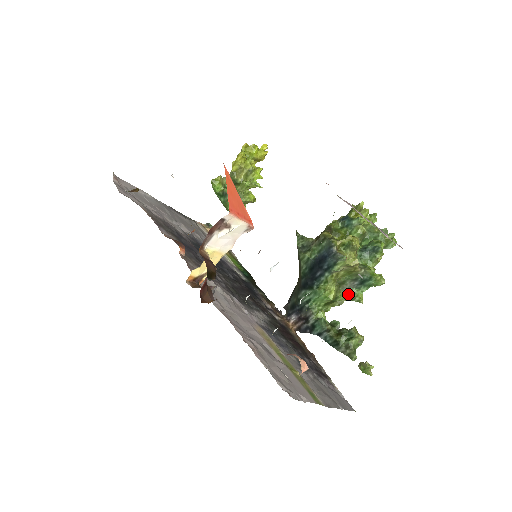
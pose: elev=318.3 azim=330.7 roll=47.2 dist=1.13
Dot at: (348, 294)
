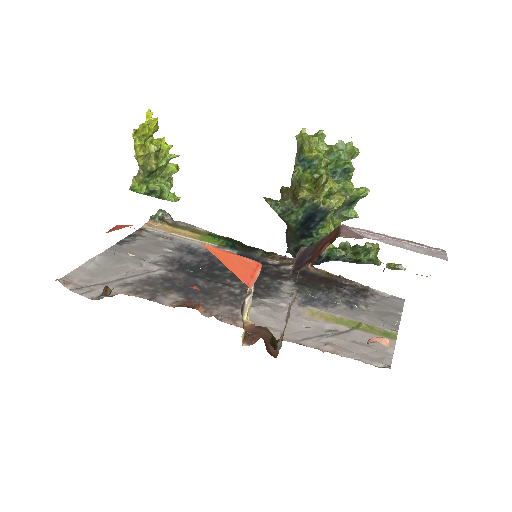
Dot at: (342, 217)
